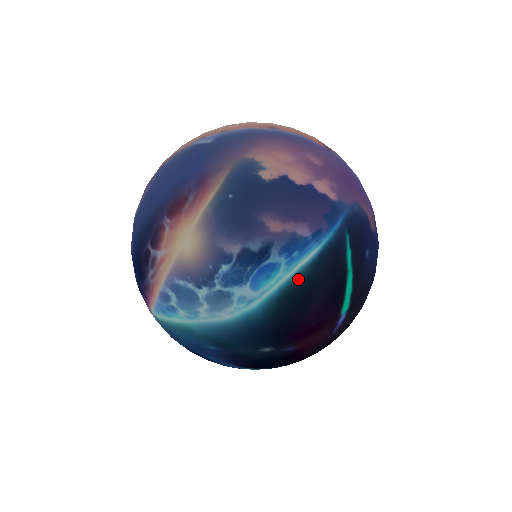
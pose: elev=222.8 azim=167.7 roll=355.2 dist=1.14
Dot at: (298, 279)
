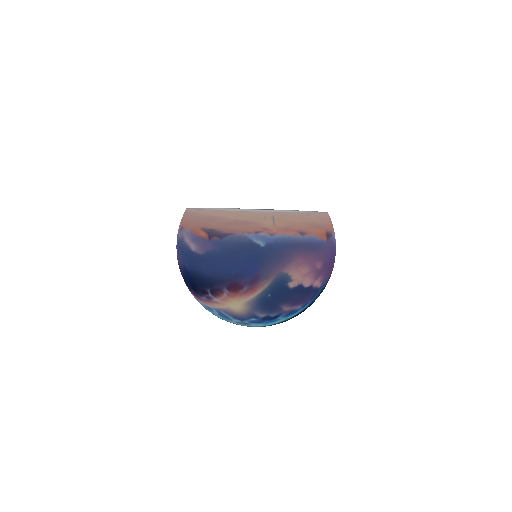
Dot at: (286, 320)
